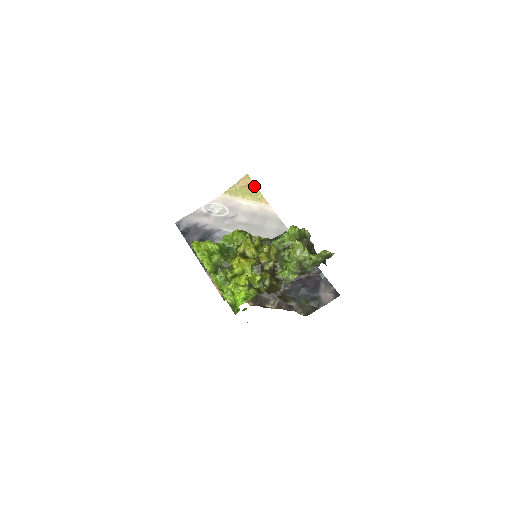
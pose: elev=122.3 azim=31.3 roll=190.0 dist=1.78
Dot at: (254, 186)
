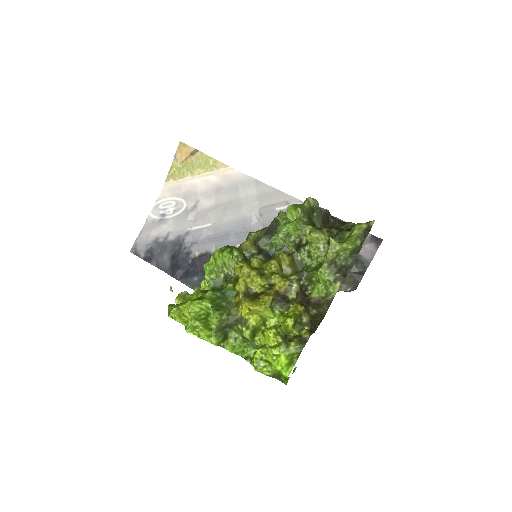
Dot at: (197, 153)
